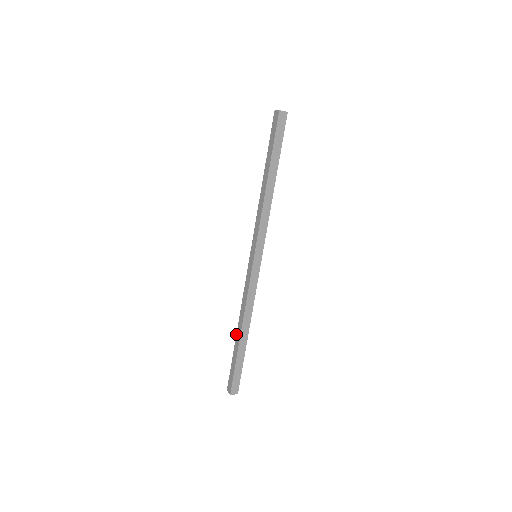
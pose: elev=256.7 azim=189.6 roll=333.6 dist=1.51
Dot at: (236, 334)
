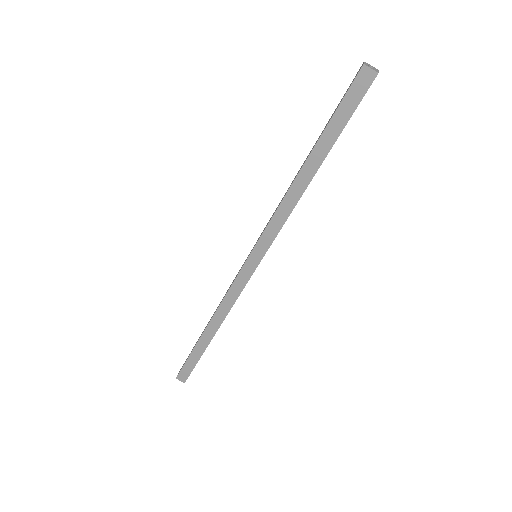
Dot at: (203, 333)
